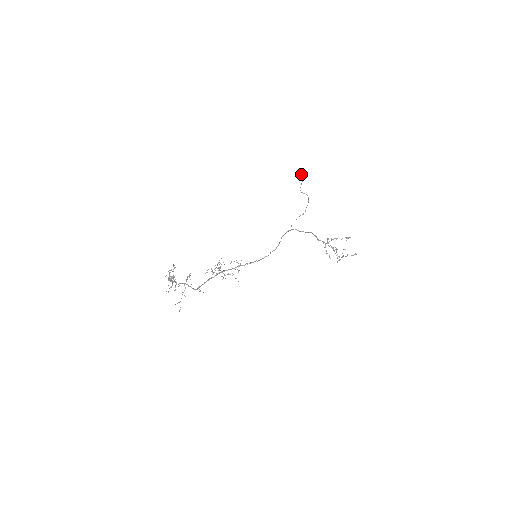
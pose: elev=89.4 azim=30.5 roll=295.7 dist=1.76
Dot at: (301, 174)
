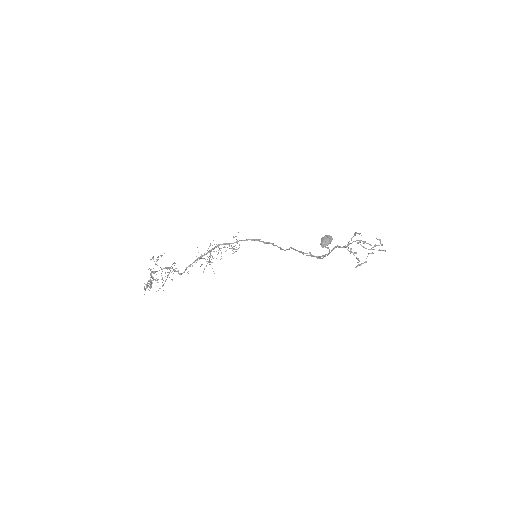
Dot at: (323, 246)
